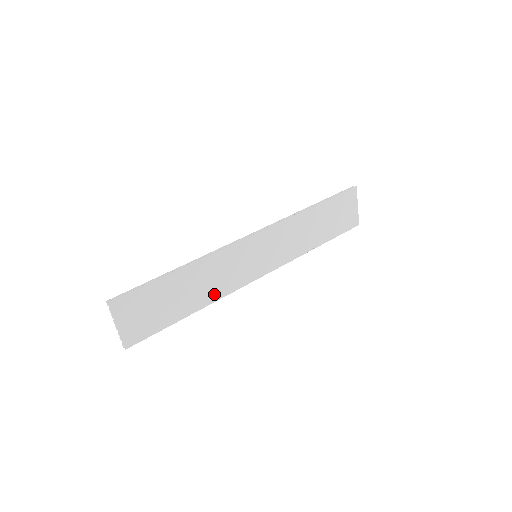
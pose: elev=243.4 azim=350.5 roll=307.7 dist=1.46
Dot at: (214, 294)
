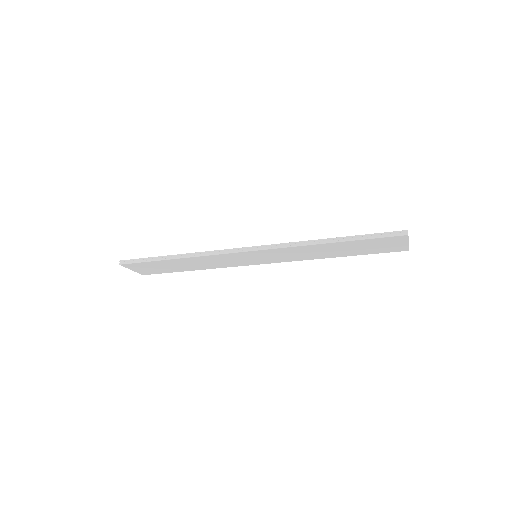
Dot at: (213, 266)
